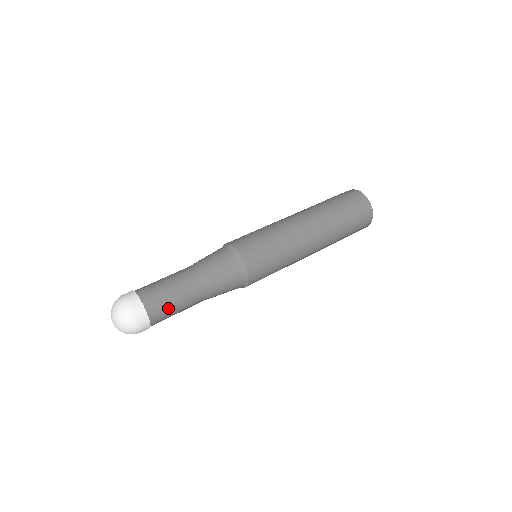
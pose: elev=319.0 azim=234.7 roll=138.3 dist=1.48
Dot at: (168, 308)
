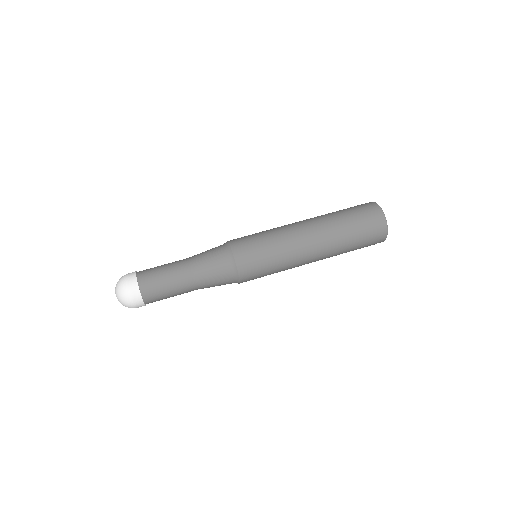
Dot at: (159, 287)
